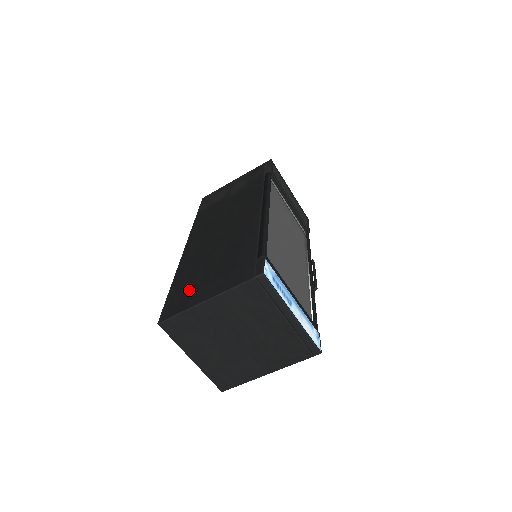
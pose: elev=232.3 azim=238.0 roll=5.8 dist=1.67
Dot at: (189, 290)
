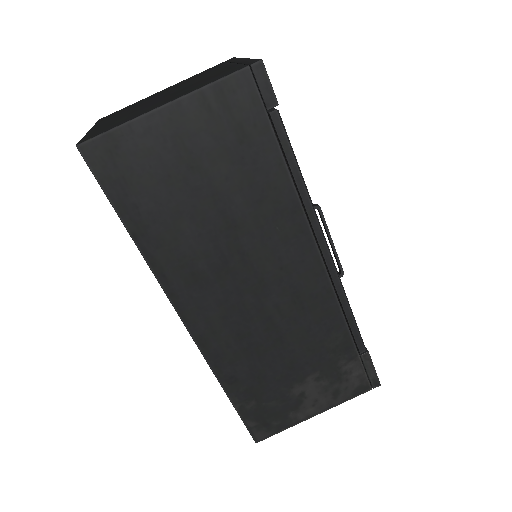
Dot at: occluded
